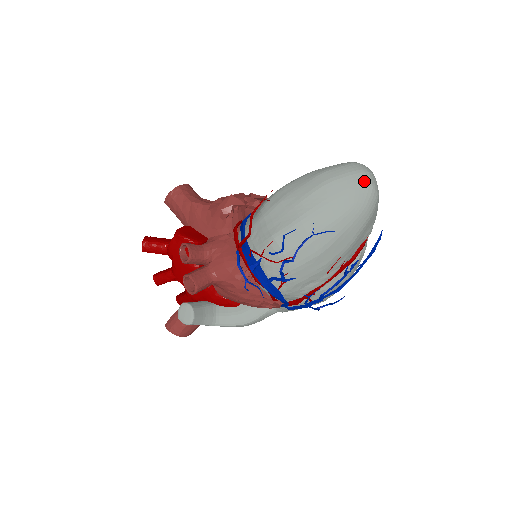
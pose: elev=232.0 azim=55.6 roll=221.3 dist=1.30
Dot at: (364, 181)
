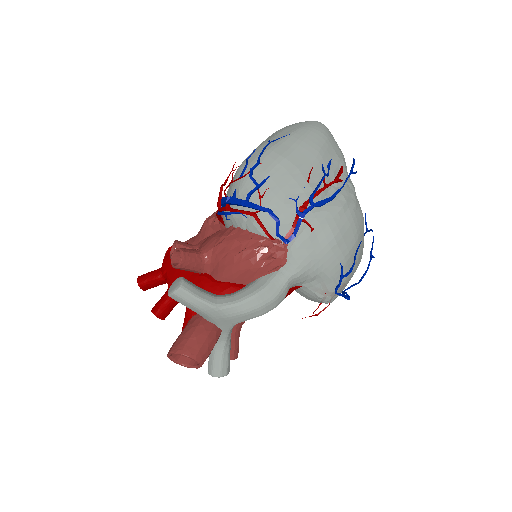
Dot at: (307, 121)
